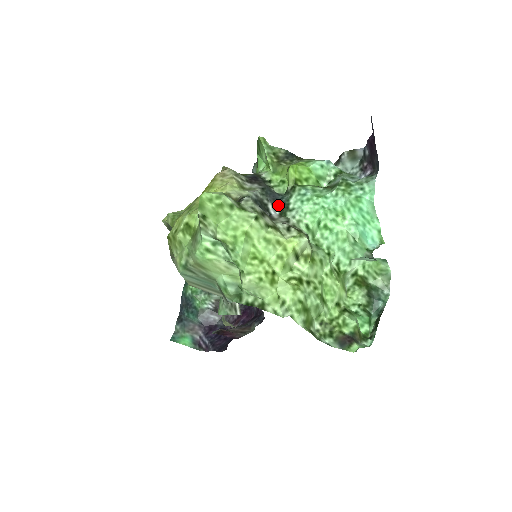
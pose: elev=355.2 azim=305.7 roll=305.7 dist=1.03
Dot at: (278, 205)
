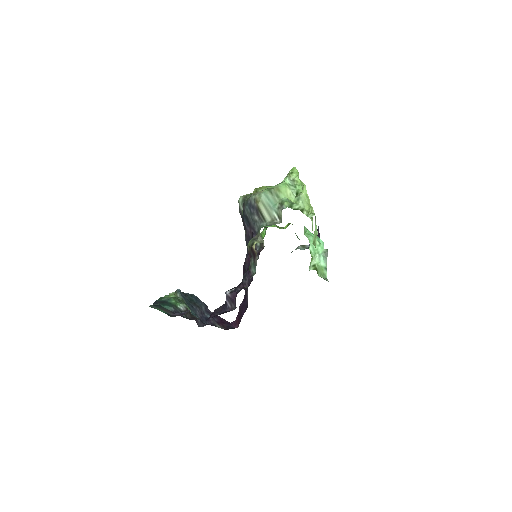
Dot at: occluded
